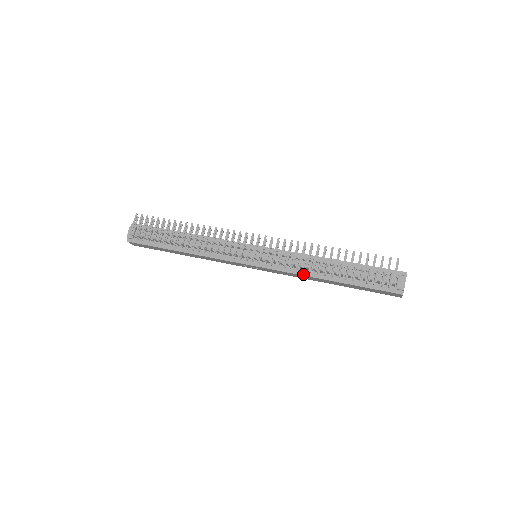
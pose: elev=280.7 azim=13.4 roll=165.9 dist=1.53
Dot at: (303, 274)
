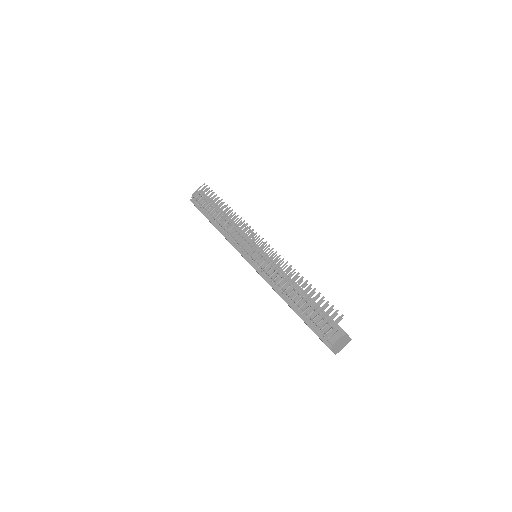
Dot at: (273, 287)
